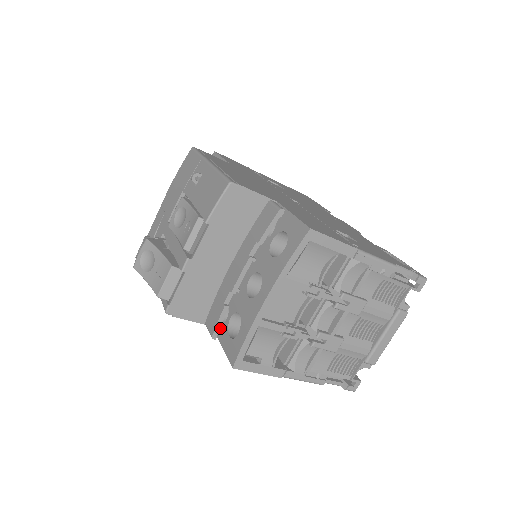
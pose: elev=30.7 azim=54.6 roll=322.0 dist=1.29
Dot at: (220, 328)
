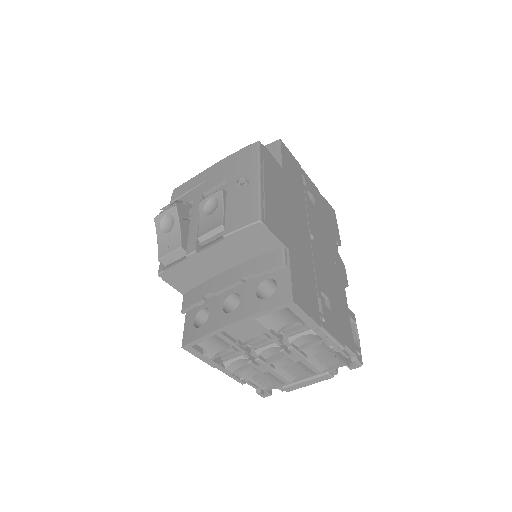
Dot at: occluded
